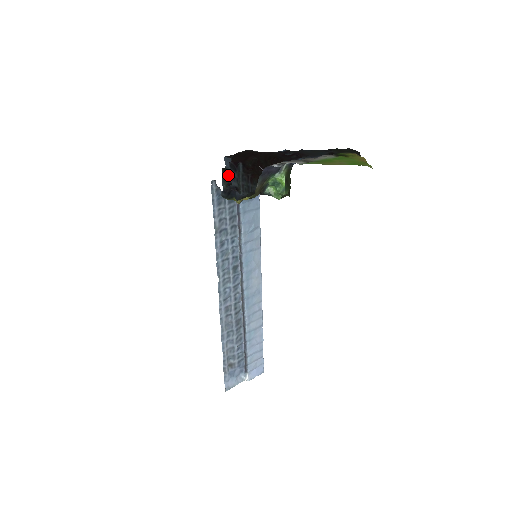
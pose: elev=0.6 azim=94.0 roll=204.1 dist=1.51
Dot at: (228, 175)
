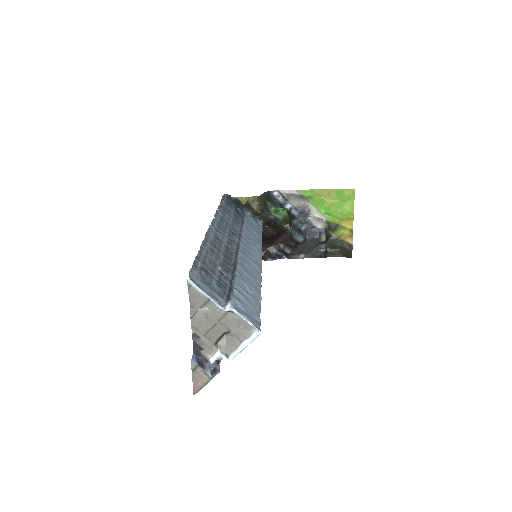
Dot at: occluded
